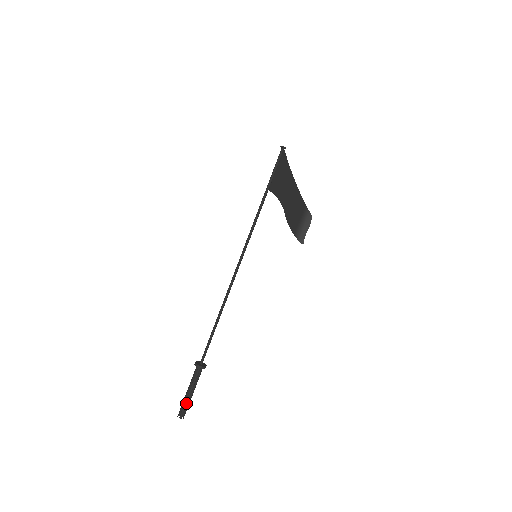
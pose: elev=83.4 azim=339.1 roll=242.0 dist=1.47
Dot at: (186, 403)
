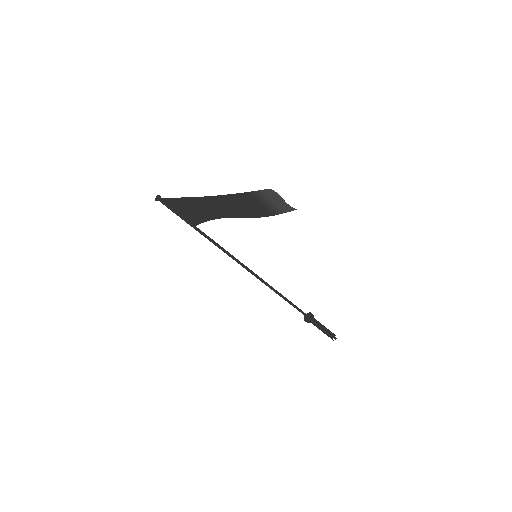
Dot at: occluded
